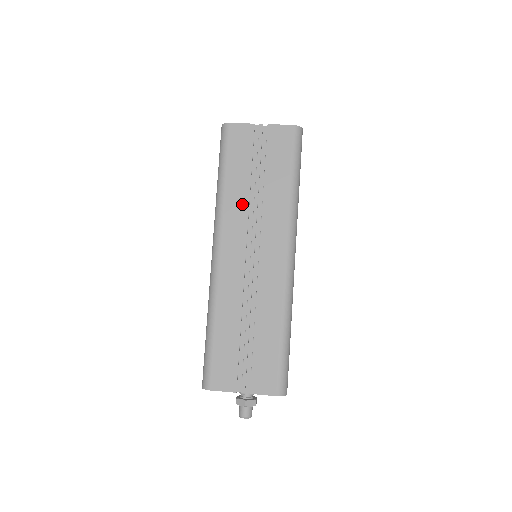
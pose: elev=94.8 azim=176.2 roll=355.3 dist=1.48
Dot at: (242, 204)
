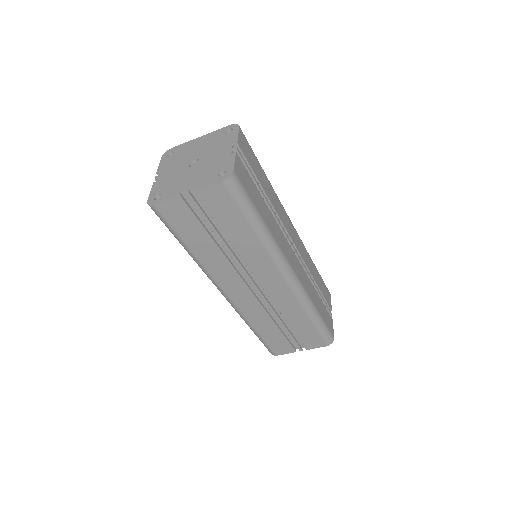
Dot at: (220, 260)
